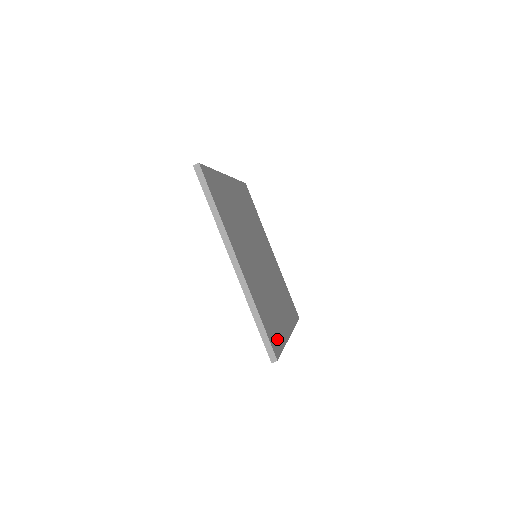
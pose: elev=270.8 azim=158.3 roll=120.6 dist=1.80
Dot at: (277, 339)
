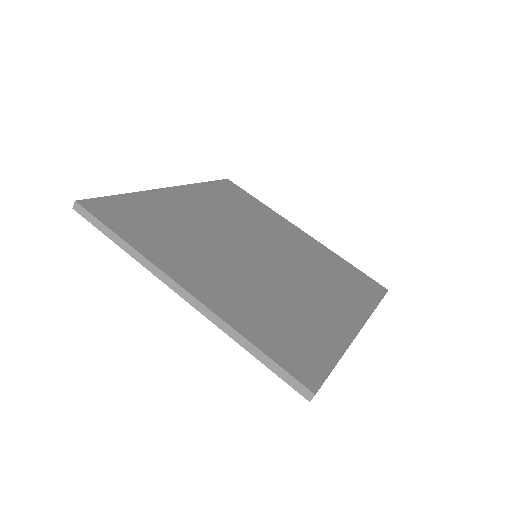
Dot at: (315, 356)
